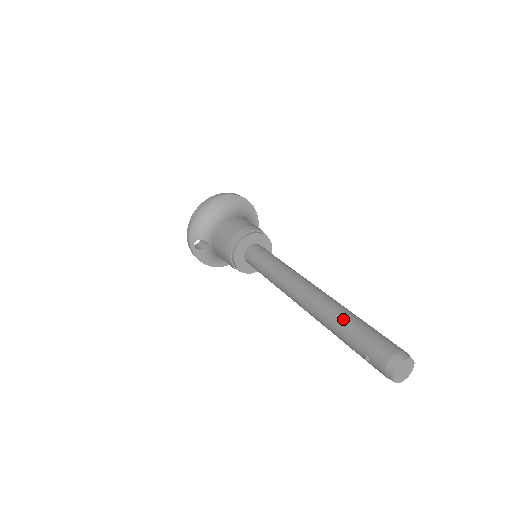
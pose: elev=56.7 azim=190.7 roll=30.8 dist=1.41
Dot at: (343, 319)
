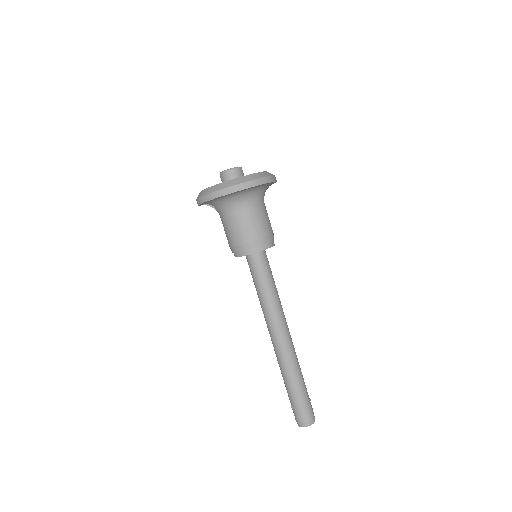
Dot at: (292, 380)
